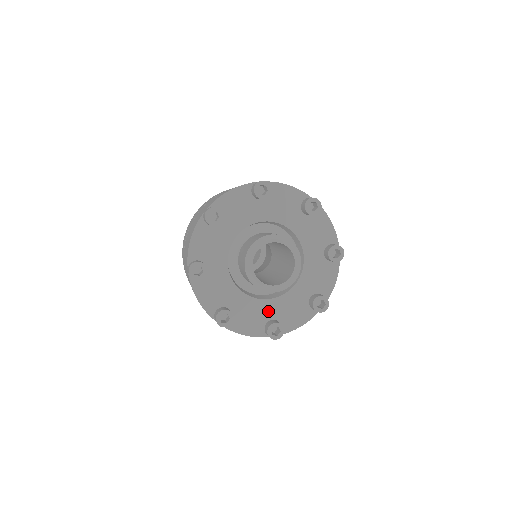
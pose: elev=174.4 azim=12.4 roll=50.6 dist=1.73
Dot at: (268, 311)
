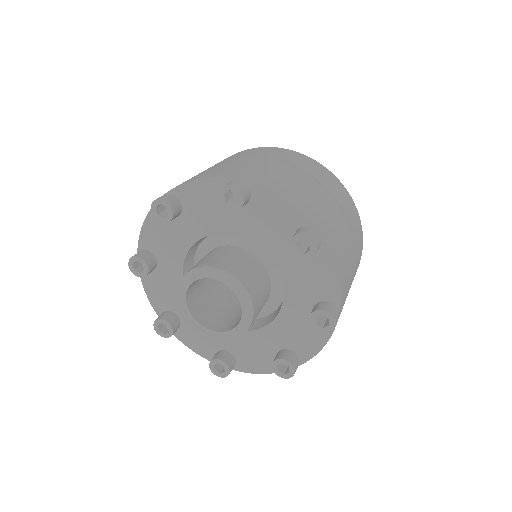
Dot at: (223, 339)
